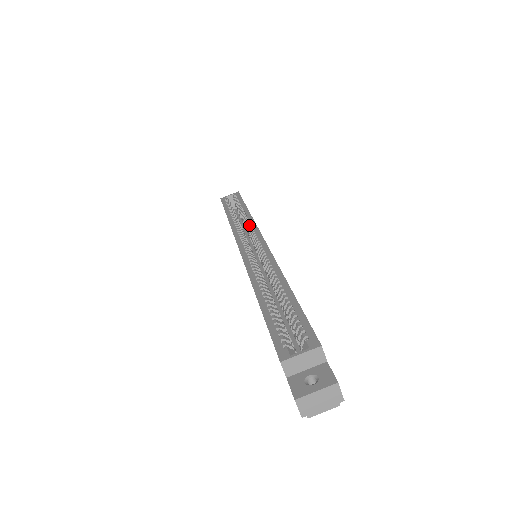
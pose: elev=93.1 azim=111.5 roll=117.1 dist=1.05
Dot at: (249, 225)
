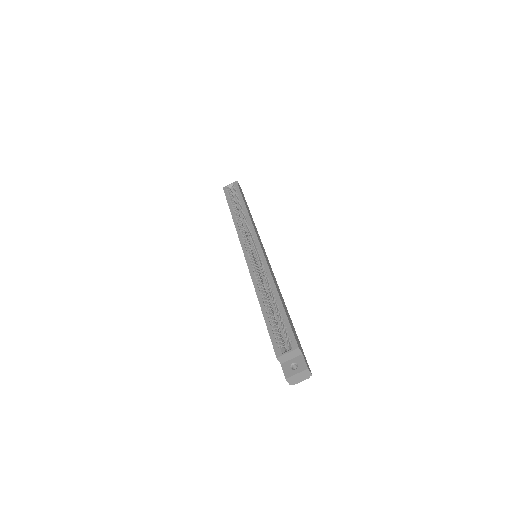
Dot at: (249, 228)
